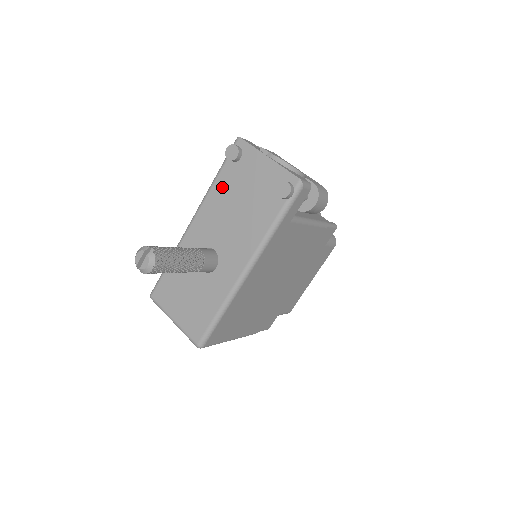
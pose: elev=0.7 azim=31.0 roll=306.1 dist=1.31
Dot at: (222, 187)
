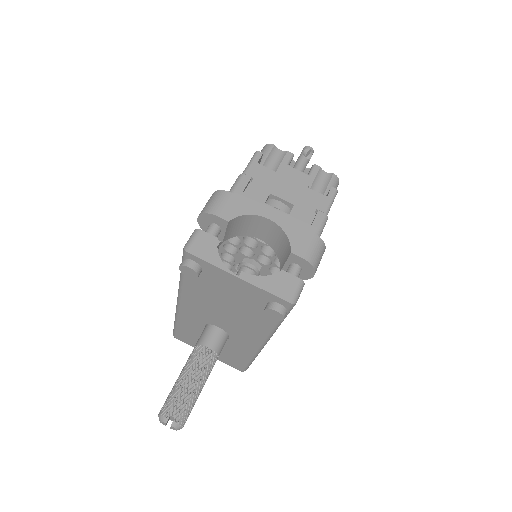
Dot at: (195, 288)
